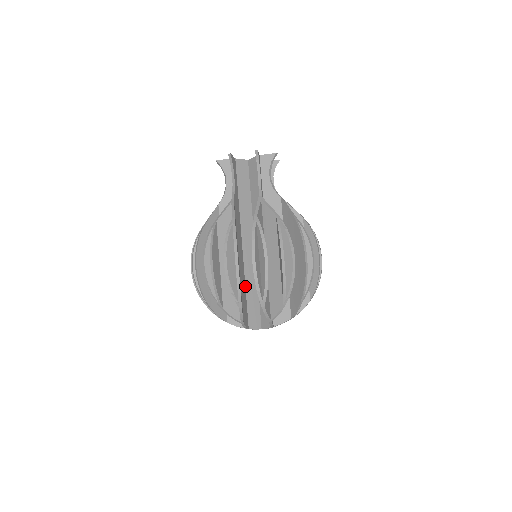
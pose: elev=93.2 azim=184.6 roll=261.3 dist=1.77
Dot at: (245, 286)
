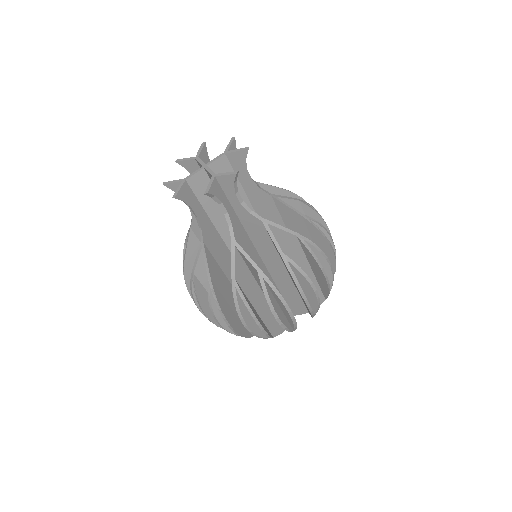
Dot at: occluded
